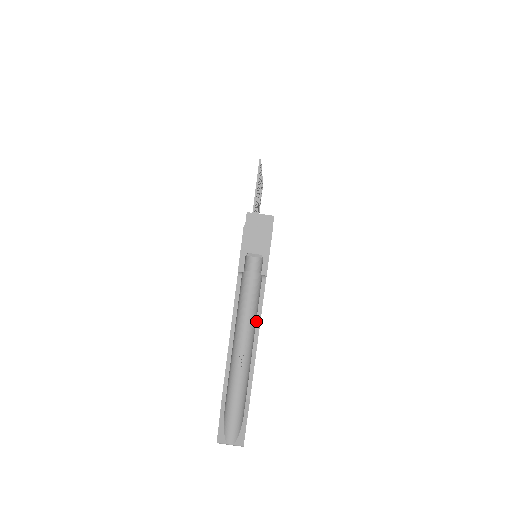
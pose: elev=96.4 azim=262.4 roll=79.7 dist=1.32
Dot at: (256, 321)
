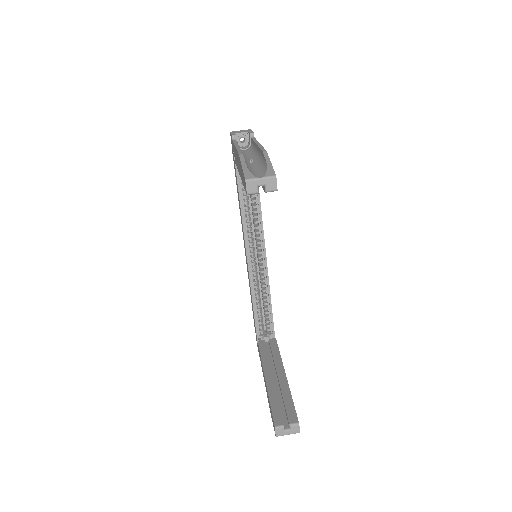
Dot at: (255, 142)
